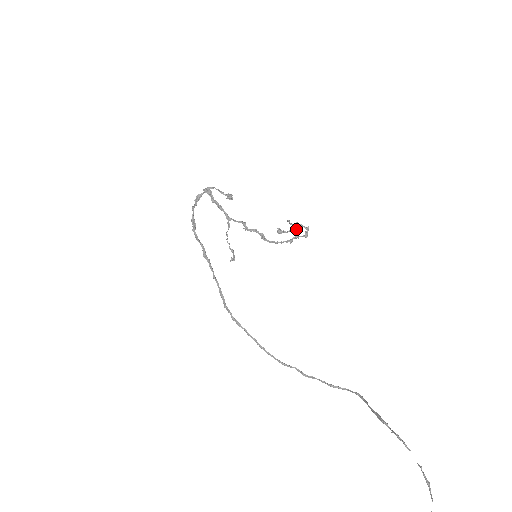
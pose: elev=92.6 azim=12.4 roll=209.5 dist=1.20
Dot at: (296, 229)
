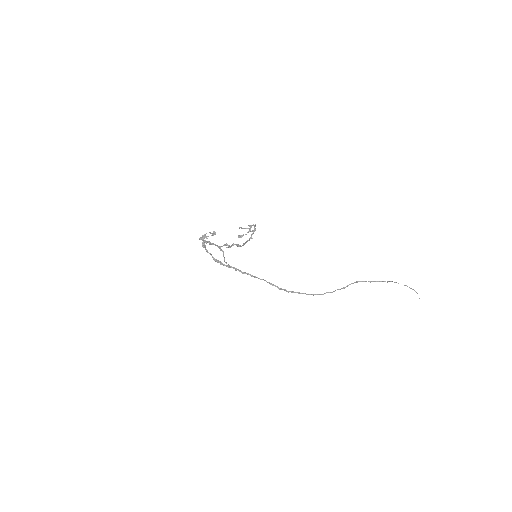
Dot at: occluded
